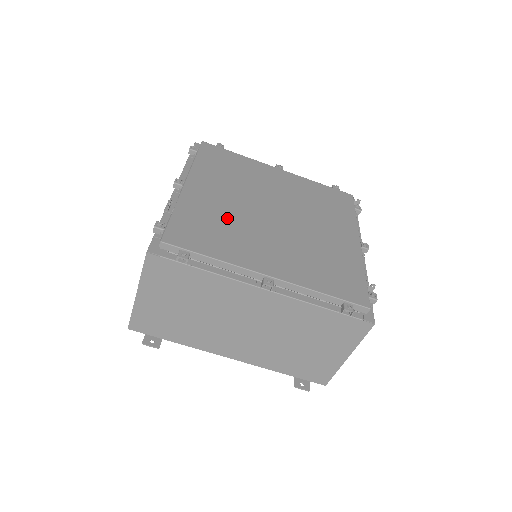
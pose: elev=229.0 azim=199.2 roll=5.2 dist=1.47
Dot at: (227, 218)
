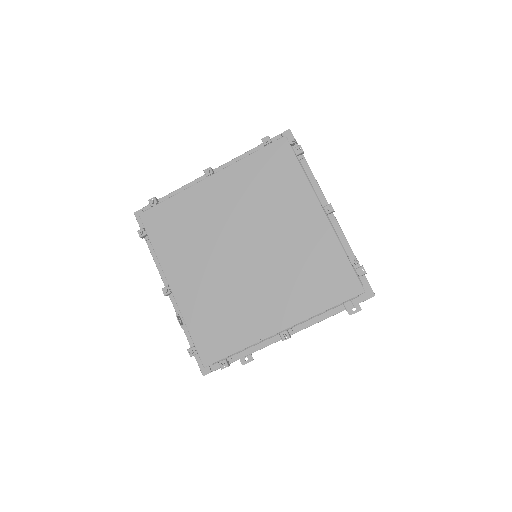
Dot at: (220, 298)
